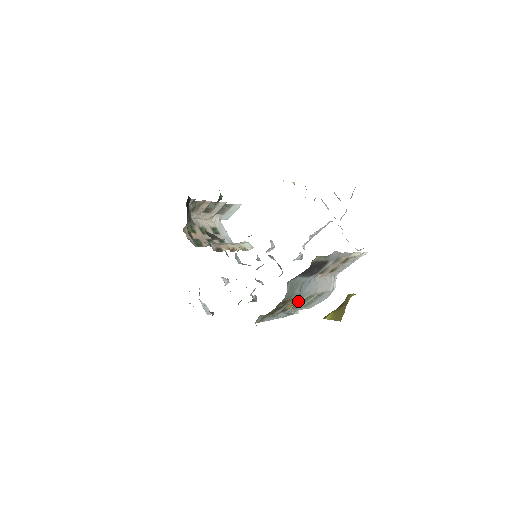
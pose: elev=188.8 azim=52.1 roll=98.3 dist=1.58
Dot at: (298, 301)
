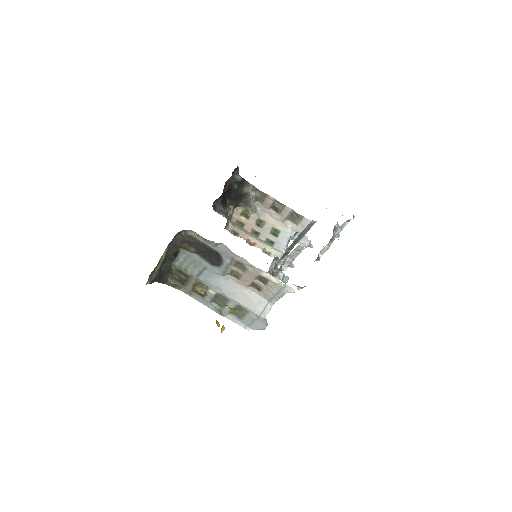
Dot at: (208, 290)
